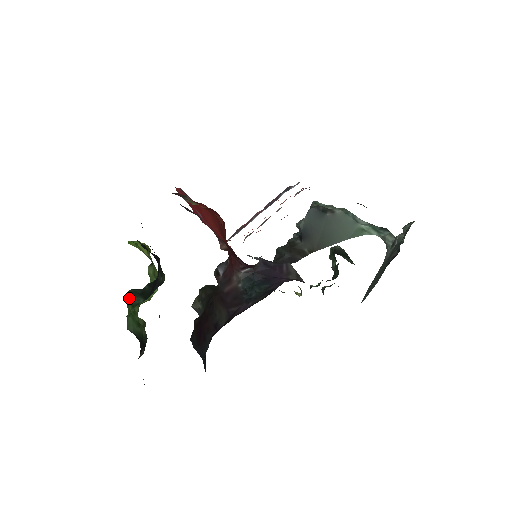
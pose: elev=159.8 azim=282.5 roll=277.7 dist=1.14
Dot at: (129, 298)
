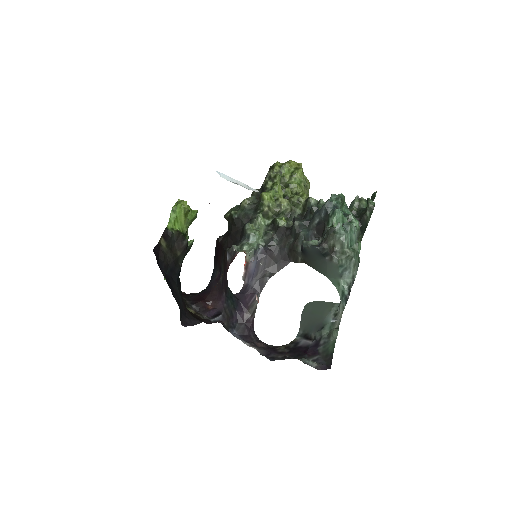
Dot at: occluded
